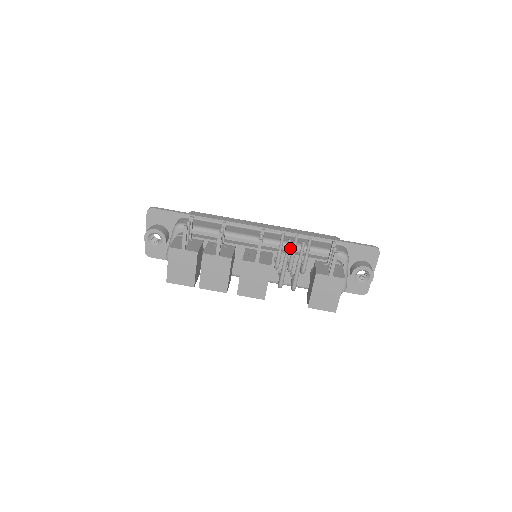
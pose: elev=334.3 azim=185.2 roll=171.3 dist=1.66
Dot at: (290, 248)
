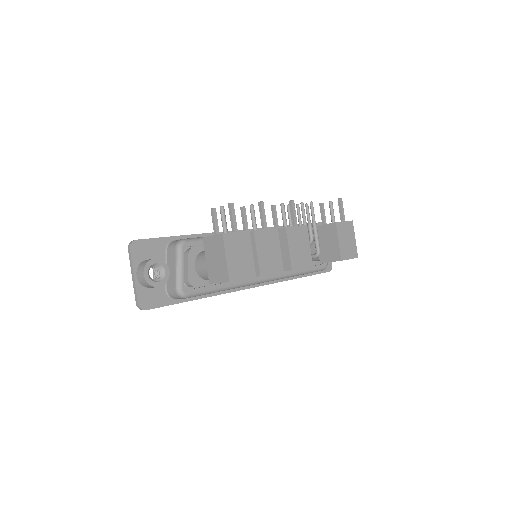
Dot at: occluded
